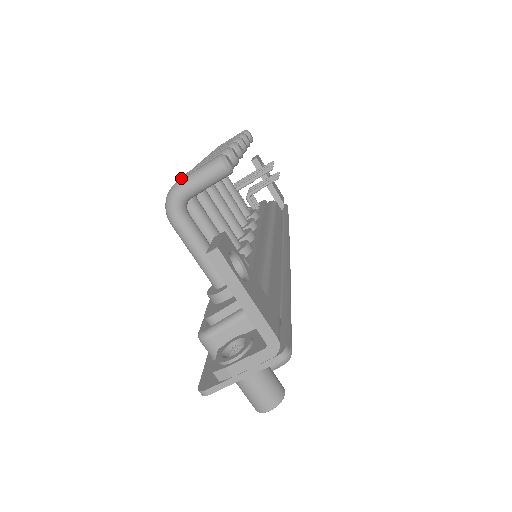
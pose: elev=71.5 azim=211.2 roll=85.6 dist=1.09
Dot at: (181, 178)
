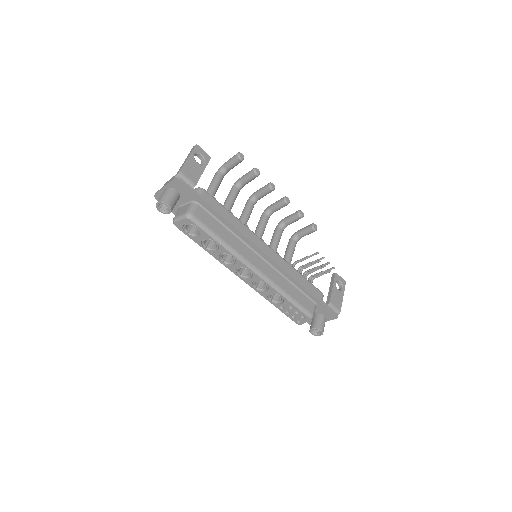
Dot at: occluded
